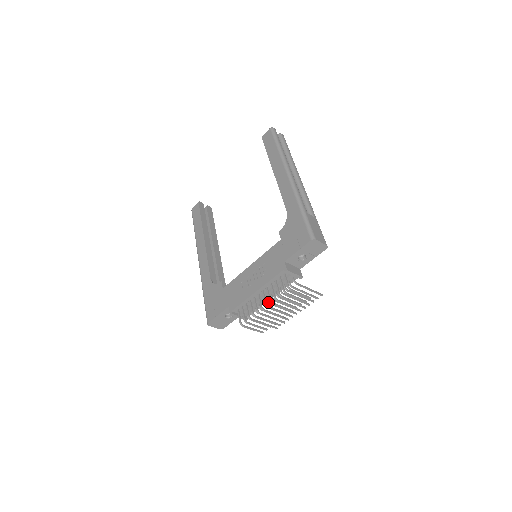
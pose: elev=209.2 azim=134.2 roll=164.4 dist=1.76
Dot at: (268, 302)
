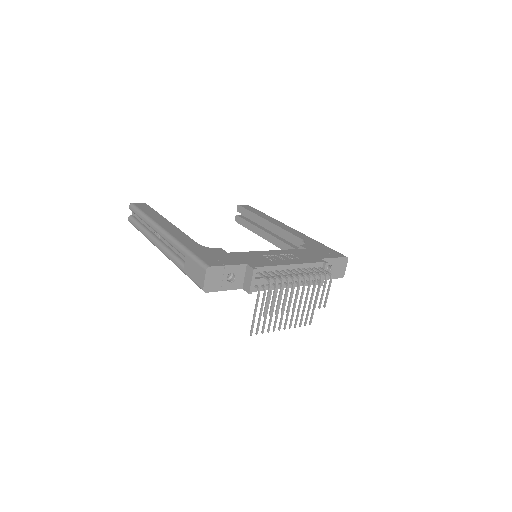
Dot at: occluded
